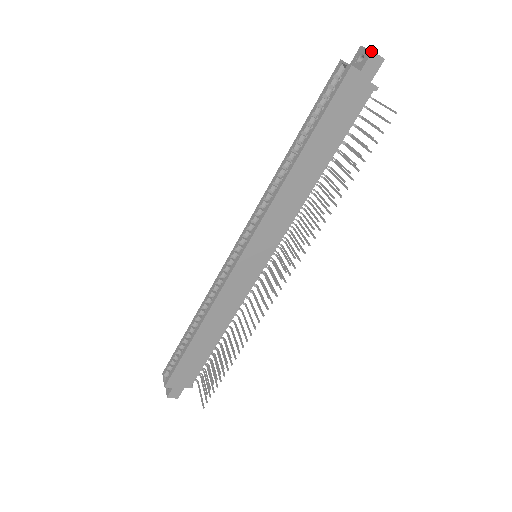
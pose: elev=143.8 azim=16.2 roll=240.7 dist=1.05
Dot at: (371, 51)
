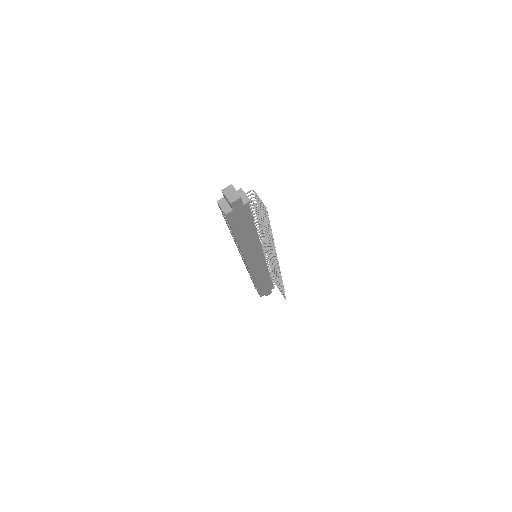
Dot at: (230, 203)
